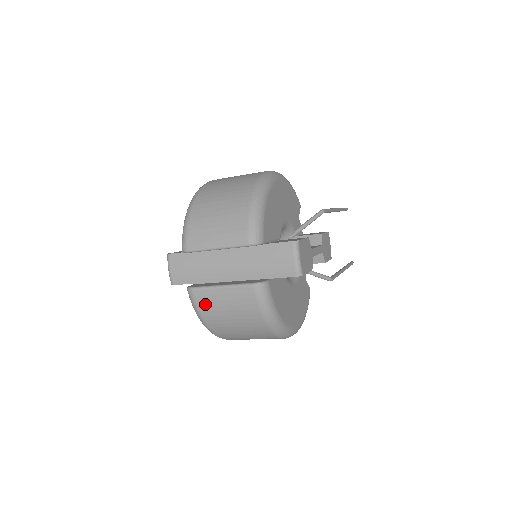
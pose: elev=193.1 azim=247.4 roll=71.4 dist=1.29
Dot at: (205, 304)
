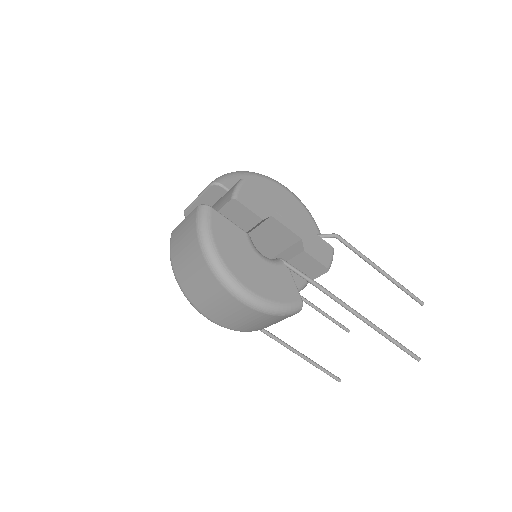
Dot at: (174, 240)
